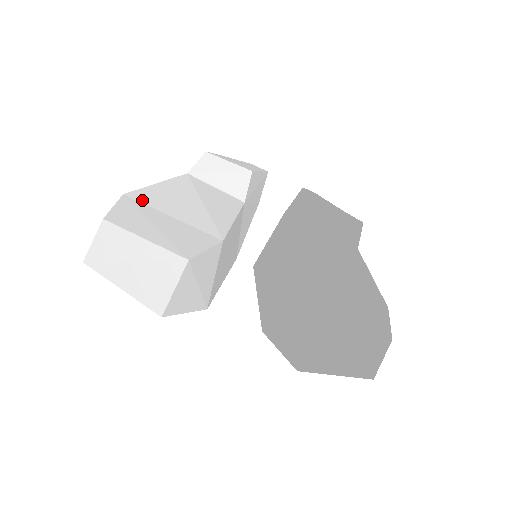
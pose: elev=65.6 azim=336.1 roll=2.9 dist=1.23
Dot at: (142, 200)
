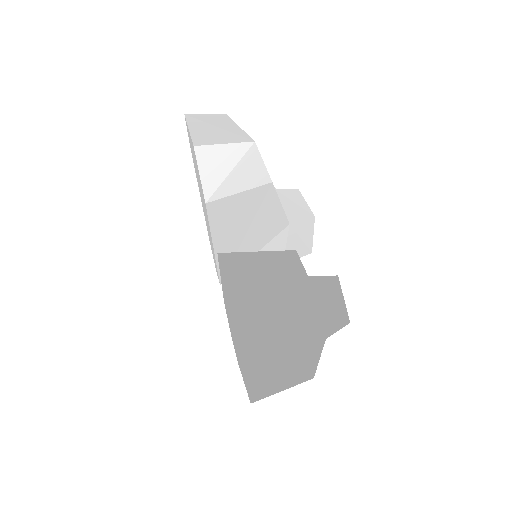
Dot at: occluded
